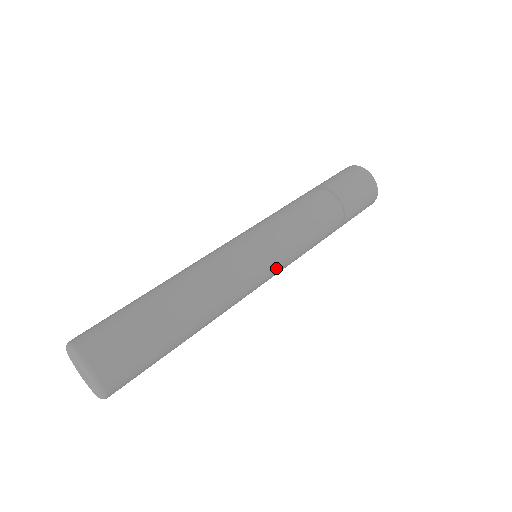
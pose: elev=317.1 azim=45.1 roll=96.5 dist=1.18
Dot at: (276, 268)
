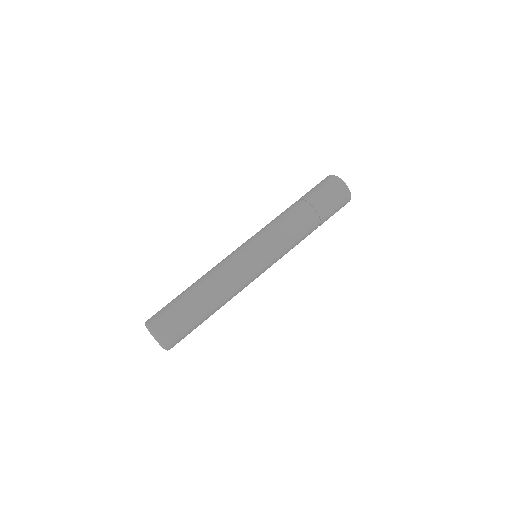
Dot at: (268, 267)
